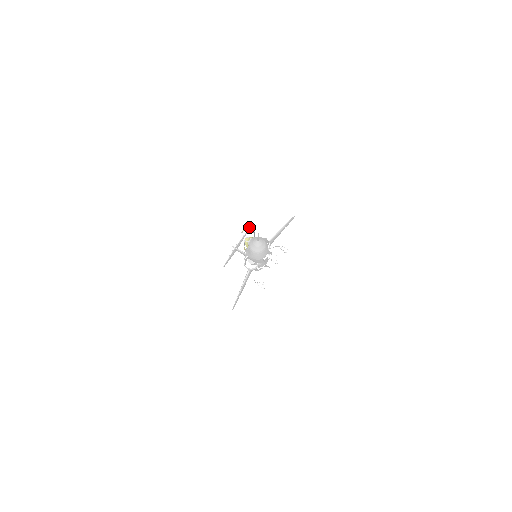
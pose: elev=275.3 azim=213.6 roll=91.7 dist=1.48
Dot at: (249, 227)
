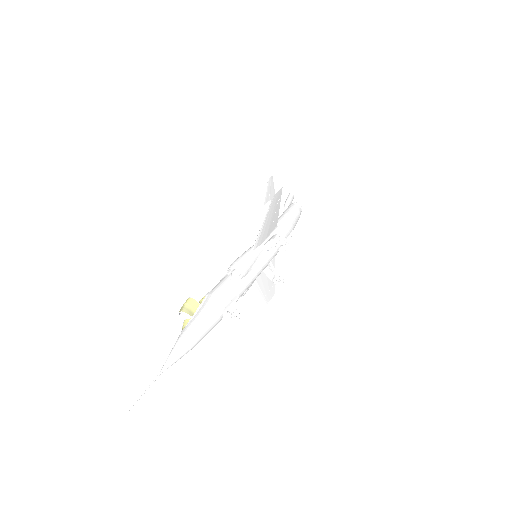
Dot at: (179, 311)
